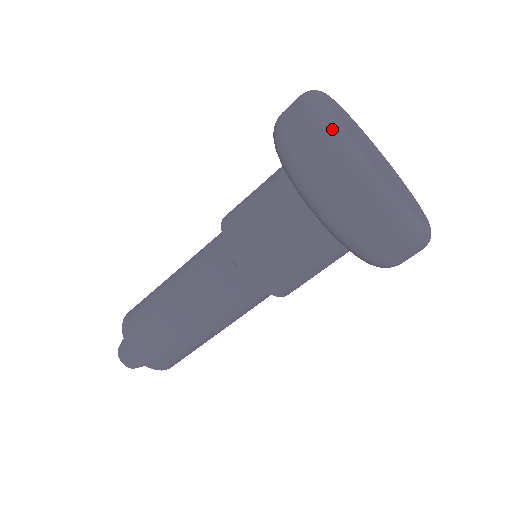
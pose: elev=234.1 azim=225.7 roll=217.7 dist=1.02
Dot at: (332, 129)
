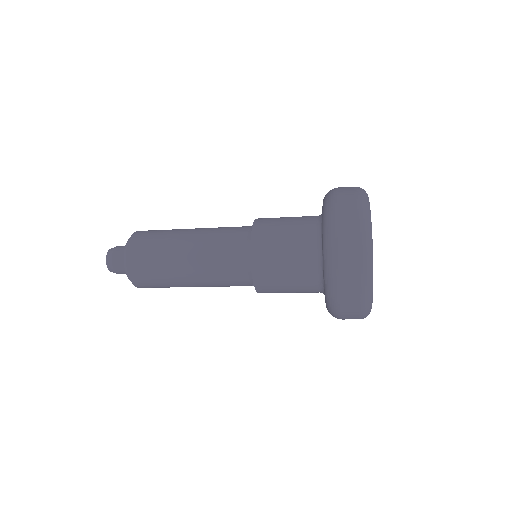
Dot at: (368, 312)
